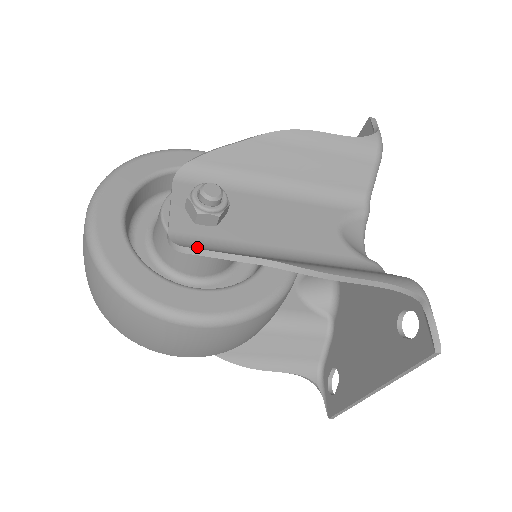
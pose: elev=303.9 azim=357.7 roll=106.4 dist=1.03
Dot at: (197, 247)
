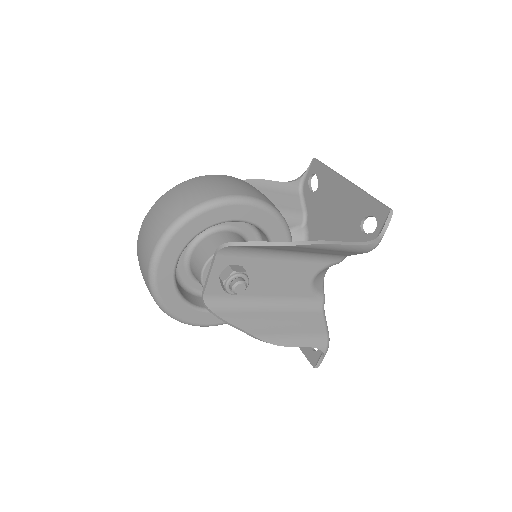
Dot at: (219, 307)
